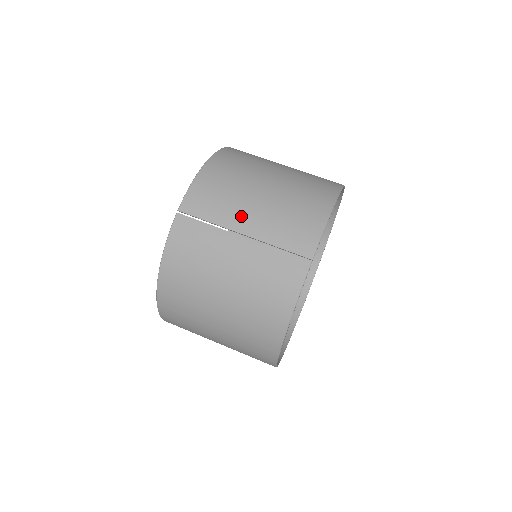
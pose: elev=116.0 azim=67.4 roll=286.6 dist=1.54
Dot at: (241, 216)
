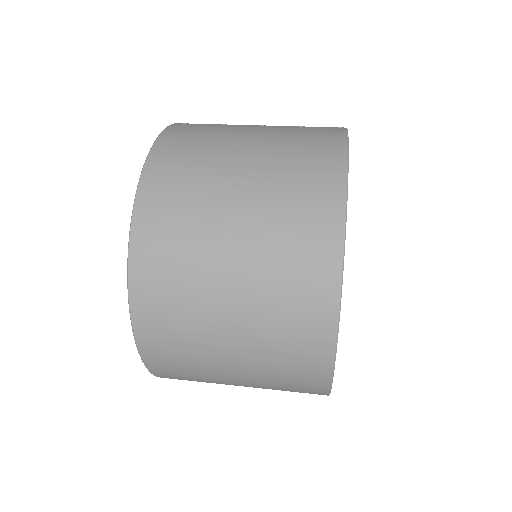
Dot at: occluded
